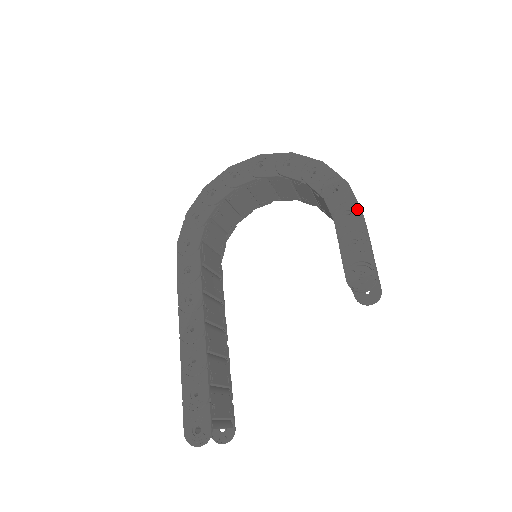
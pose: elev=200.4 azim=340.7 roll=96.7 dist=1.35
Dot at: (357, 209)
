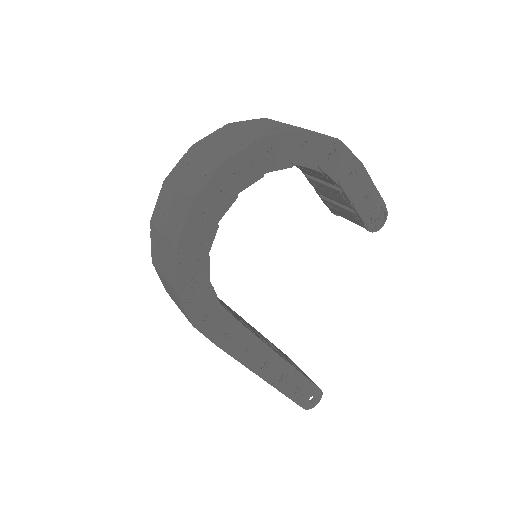
Dot at: (358, 164)
